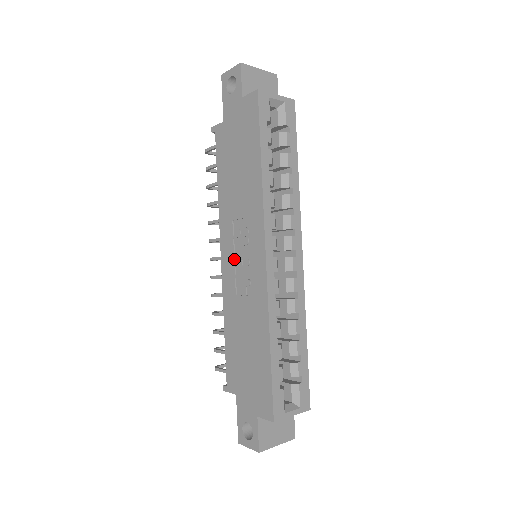
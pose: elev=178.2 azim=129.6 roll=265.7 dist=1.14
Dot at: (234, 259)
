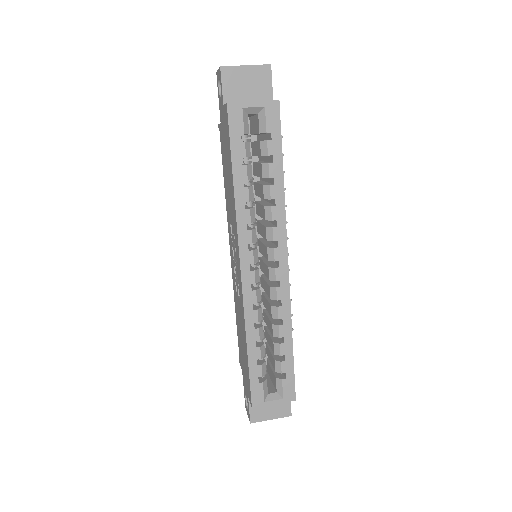
Dot at: (233, 259)
